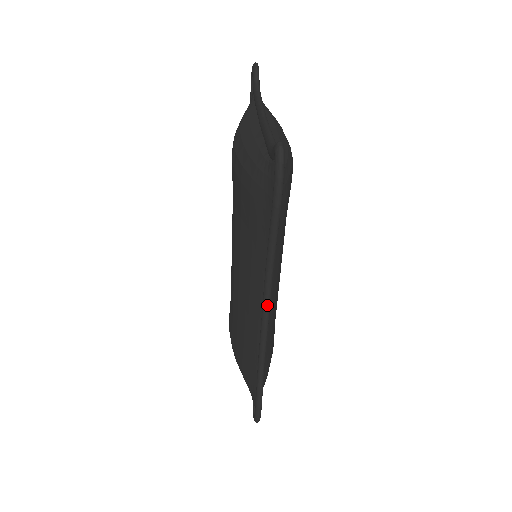
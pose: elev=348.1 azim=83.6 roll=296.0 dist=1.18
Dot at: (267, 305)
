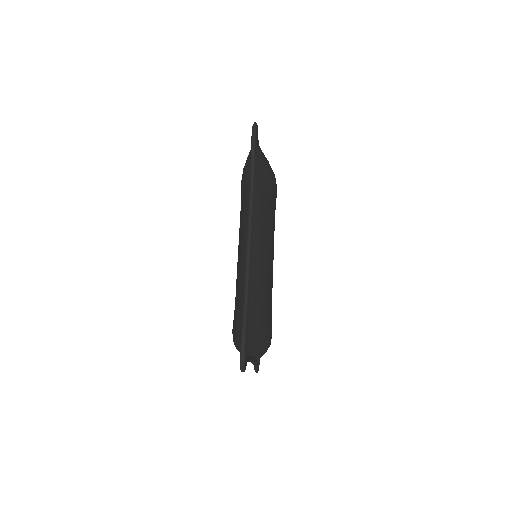
Dot at: (250, 221)
